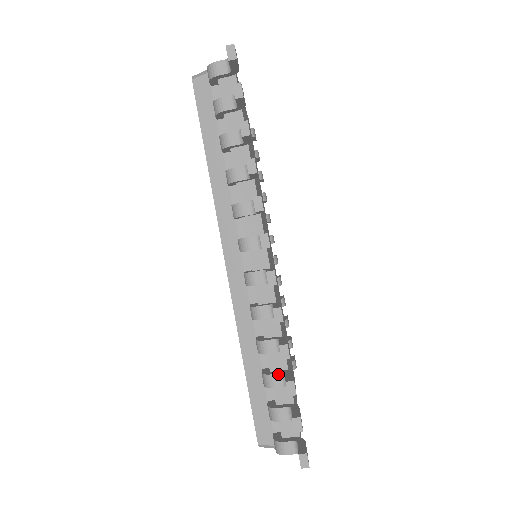
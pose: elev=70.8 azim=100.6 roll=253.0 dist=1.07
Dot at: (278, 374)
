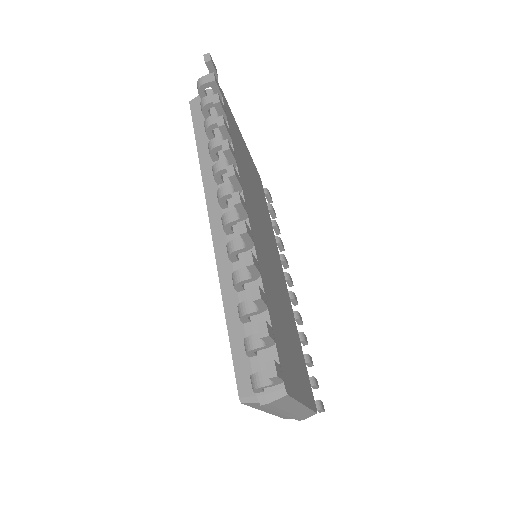
Dot at: (251, 300)
